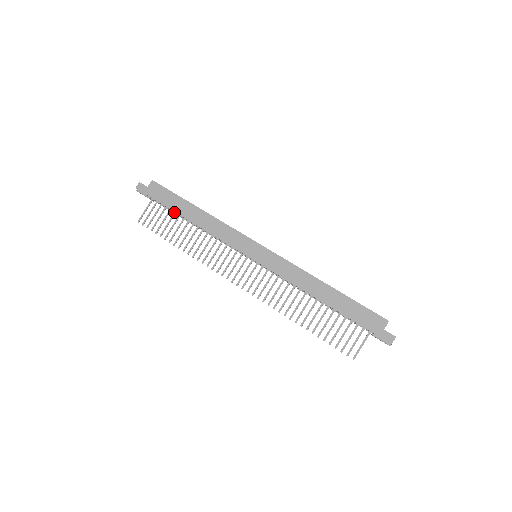
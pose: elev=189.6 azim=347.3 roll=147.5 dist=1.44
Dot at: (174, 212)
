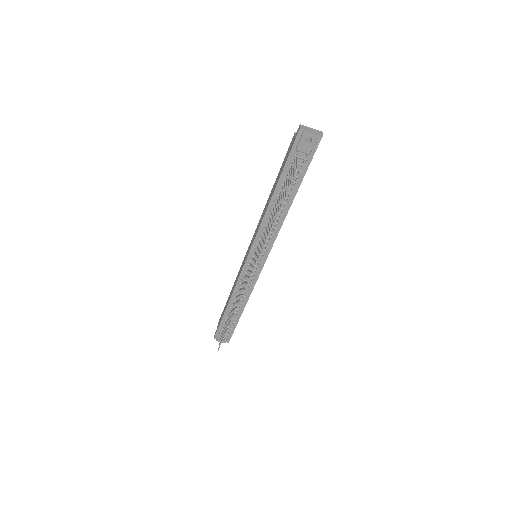
Dot at: (228, 316)
